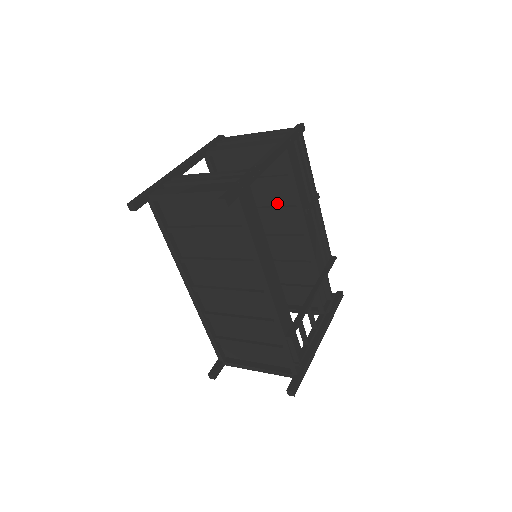
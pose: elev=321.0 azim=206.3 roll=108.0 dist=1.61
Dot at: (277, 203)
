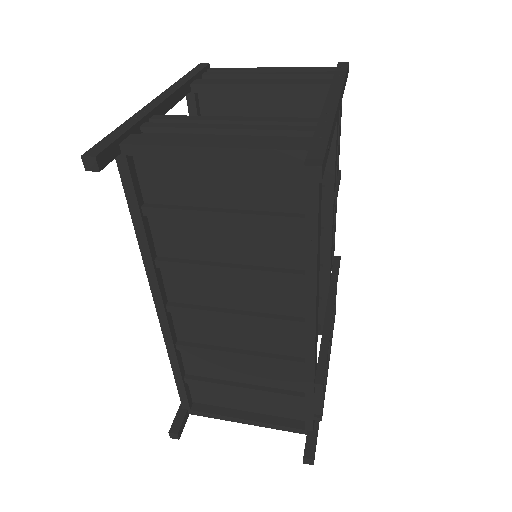
Dot at: occluded
